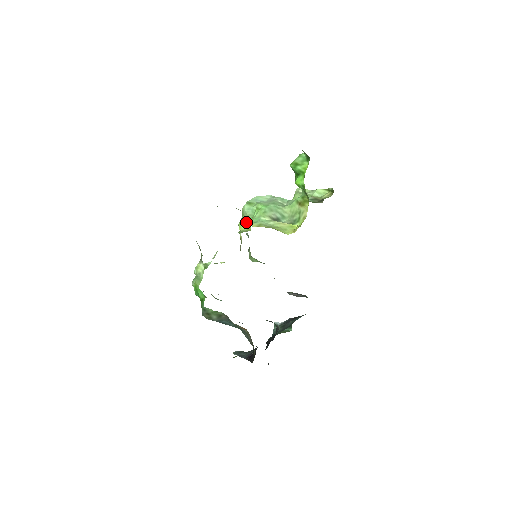
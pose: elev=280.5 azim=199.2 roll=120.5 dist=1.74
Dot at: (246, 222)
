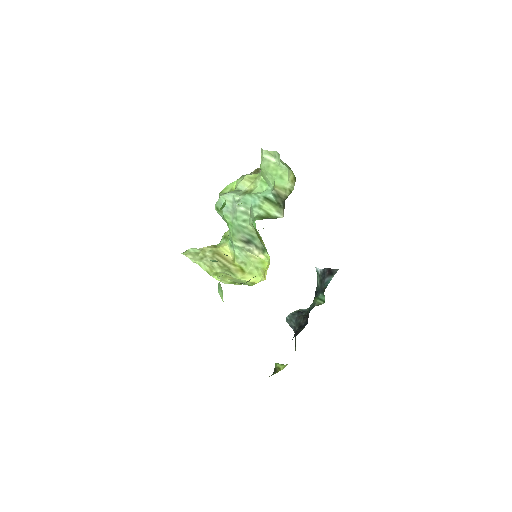
Dot at: occluded
